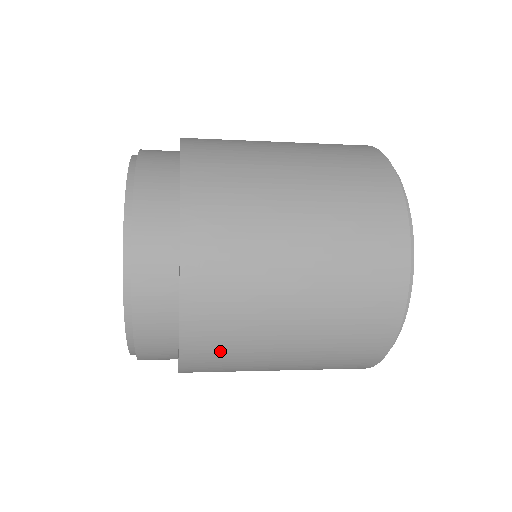
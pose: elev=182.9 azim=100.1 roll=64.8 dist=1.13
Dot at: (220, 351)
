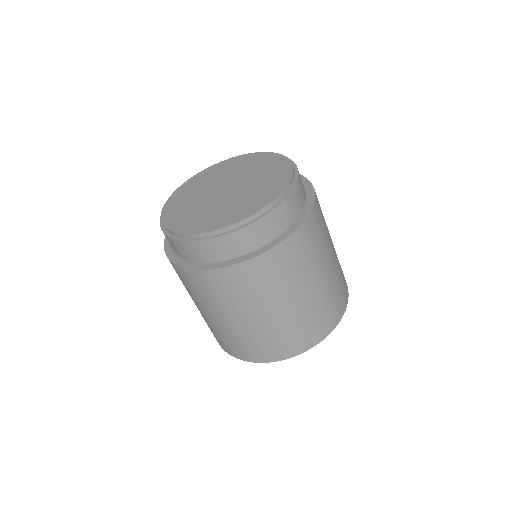
Dot at: occluded
